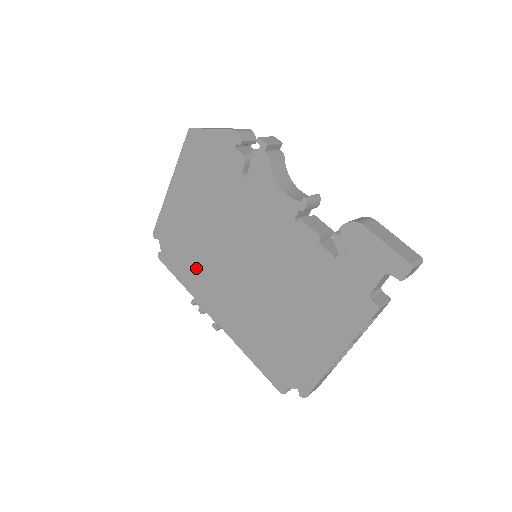
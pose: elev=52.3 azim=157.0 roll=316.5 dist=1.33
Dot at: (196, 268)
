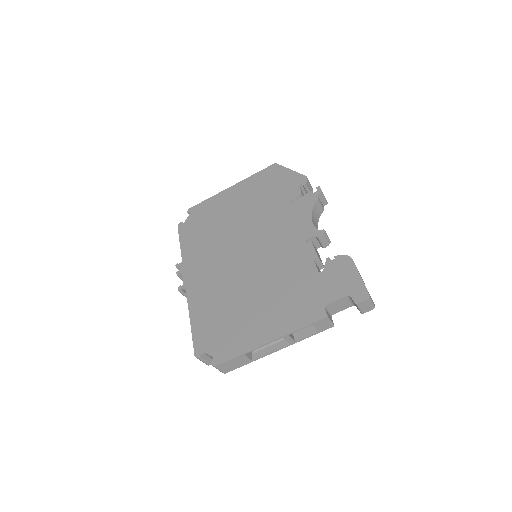
Dot at: (203, 242)
